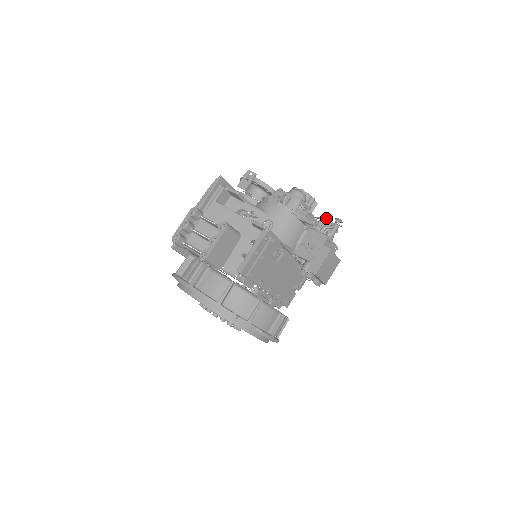
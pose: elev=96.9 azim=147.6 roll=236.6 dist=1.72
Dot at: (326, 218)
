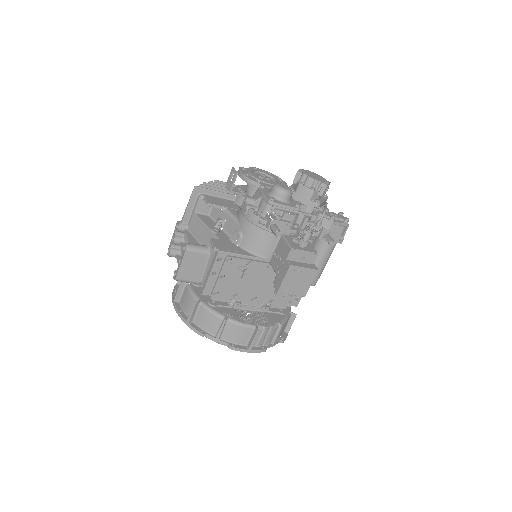
Dot at: occluded
